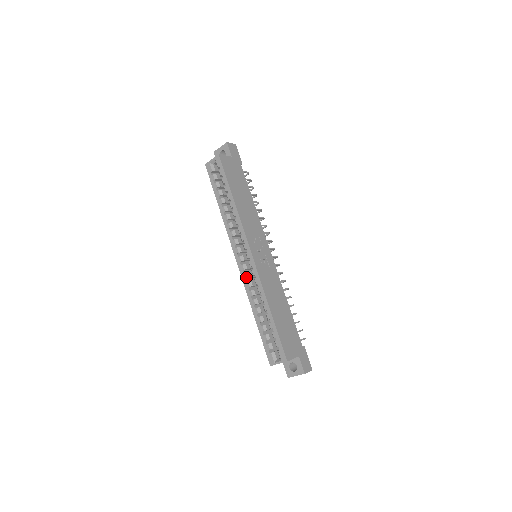
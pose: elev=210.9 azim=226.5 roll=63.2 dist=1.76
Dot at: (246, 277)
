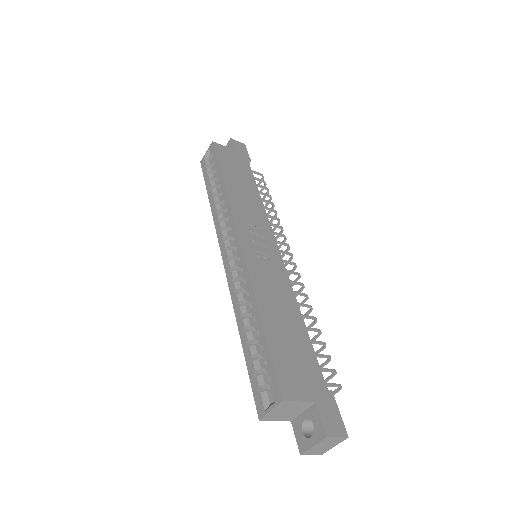
Dot at: (232, 277)
